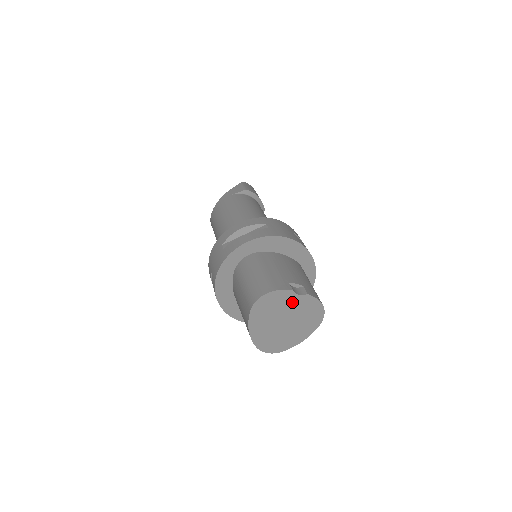
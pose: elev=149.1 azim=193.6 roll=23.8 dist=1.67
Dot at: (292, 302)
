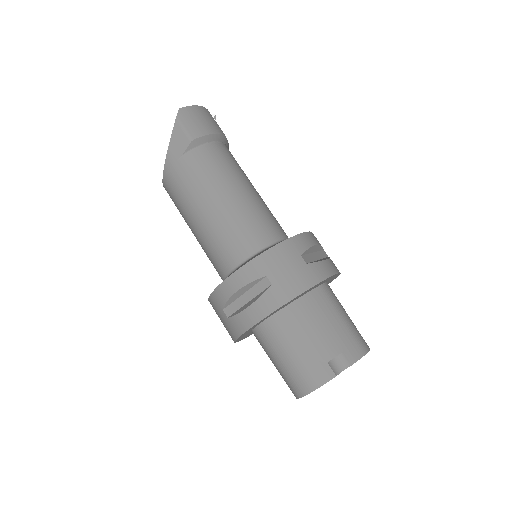
Dot at: occluded
